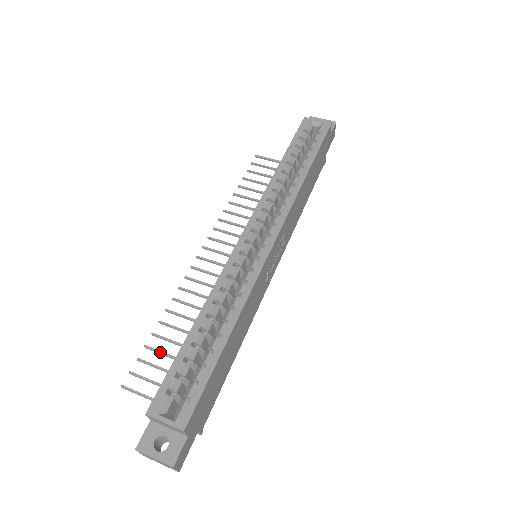
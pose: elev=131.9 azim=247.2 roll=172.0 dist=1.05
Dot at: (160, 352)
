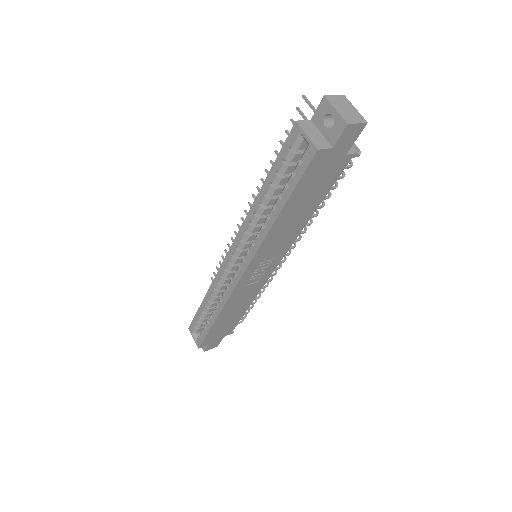
Dot at: occluded
